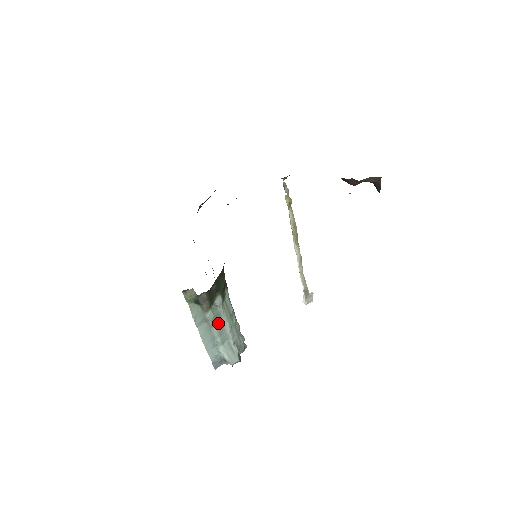
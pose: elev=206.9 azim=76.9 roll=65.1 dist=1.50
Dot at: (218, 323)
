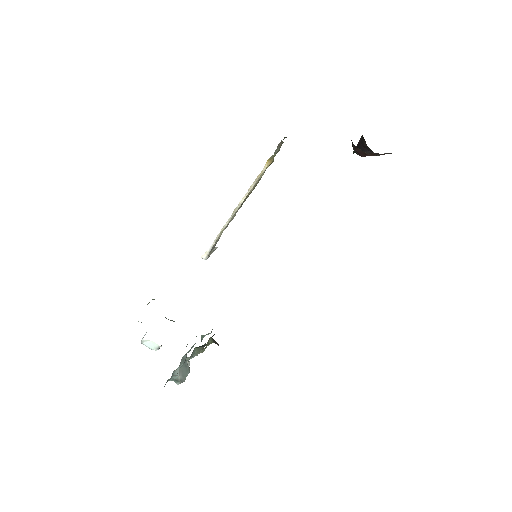
Dot at: occluded
